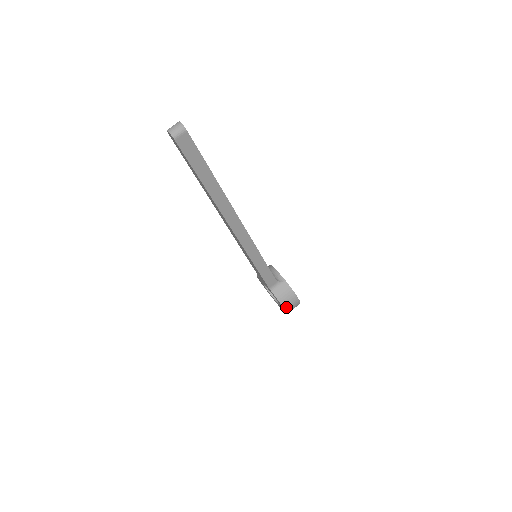
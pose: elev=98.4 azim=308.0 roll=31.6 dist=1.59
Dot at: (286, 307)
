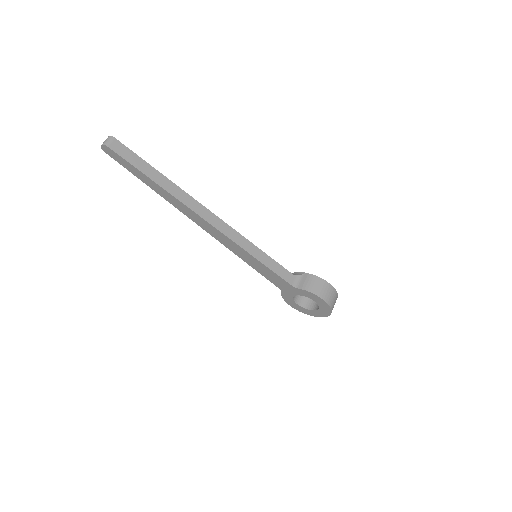
Dot at: (321, 295)
